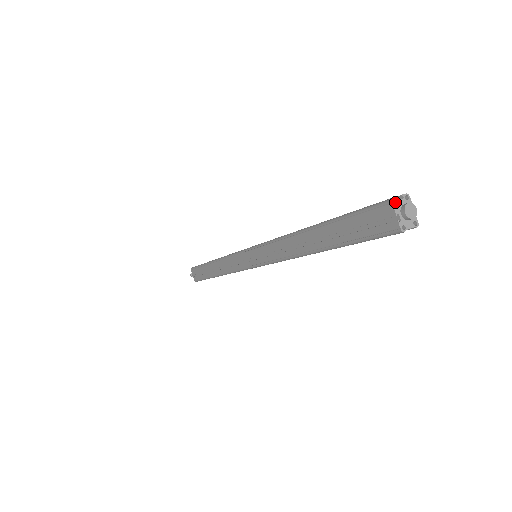
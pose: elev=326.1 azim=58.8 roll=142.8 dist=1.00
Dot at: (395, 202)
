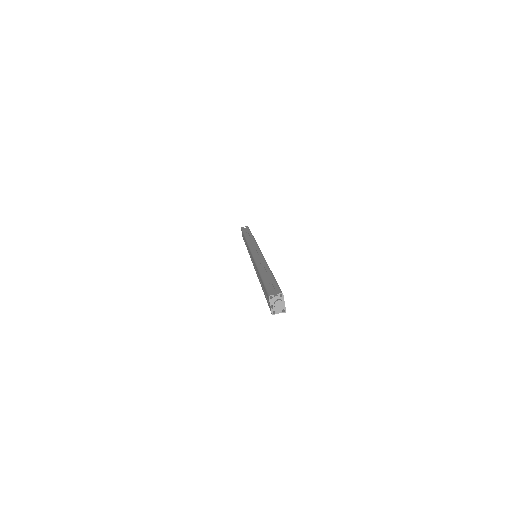
Dot at: (272, 297)
